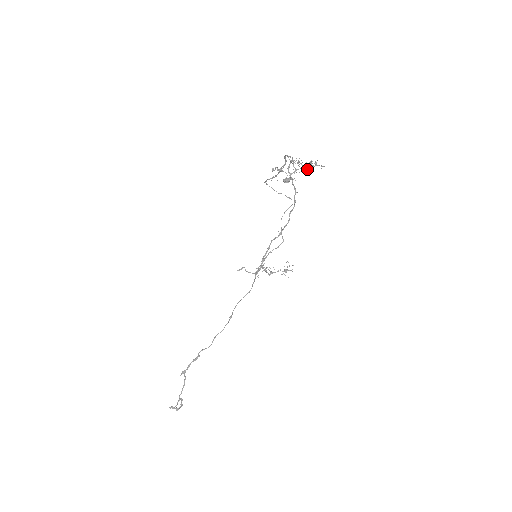
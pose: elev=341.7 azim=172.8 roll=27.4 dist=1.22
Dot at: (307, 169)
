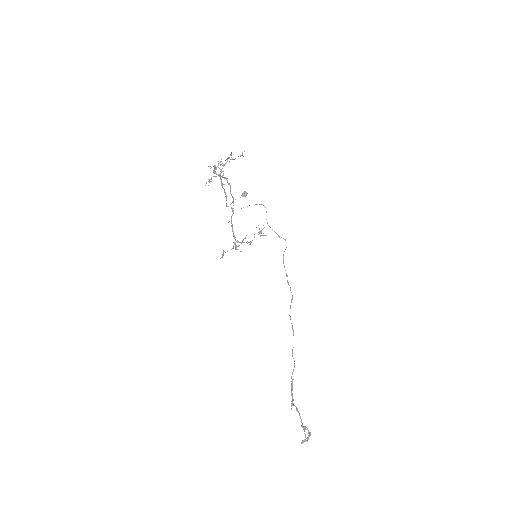
Dot at: occluded
